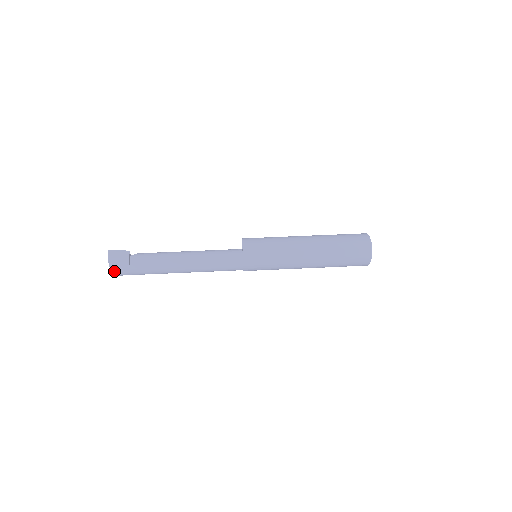
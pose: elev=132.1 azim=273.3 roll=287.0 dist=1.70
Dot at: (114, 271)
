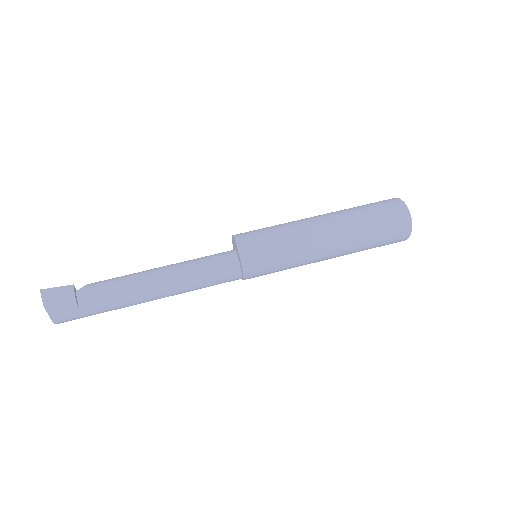
Dot at: (56, 318)
